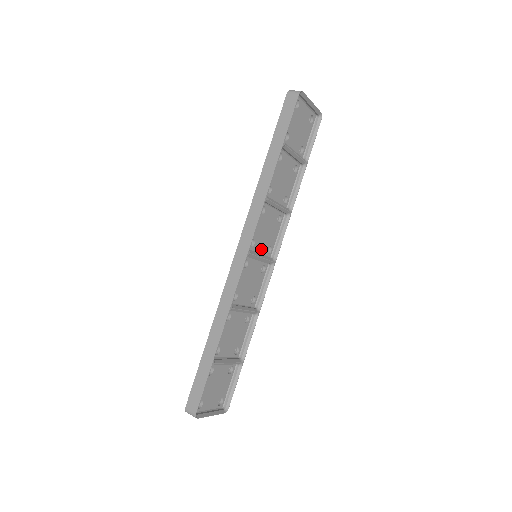
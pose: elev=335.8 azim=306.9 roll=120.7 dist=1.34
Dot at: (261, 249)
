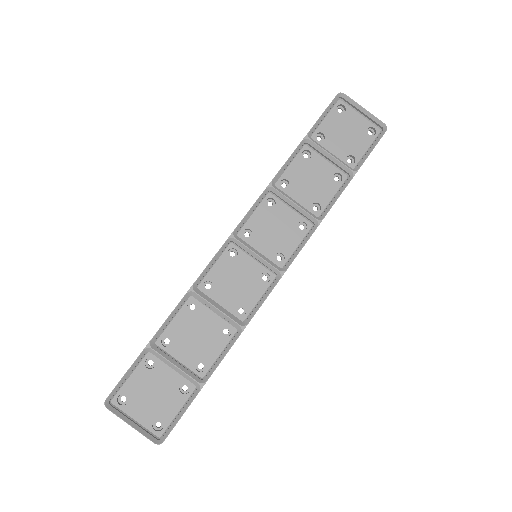
Dot at: (264, 249)
